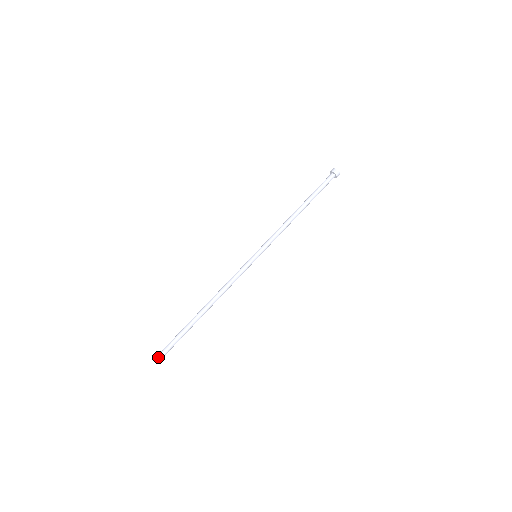
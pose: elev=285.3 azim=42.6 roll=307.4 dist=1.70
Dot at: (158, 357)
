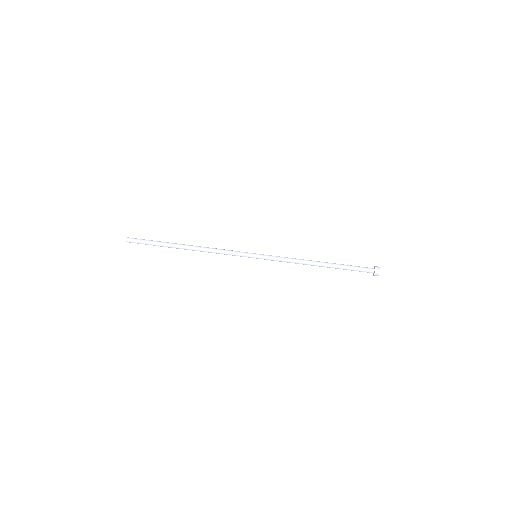
Dot at: (126, 240)
